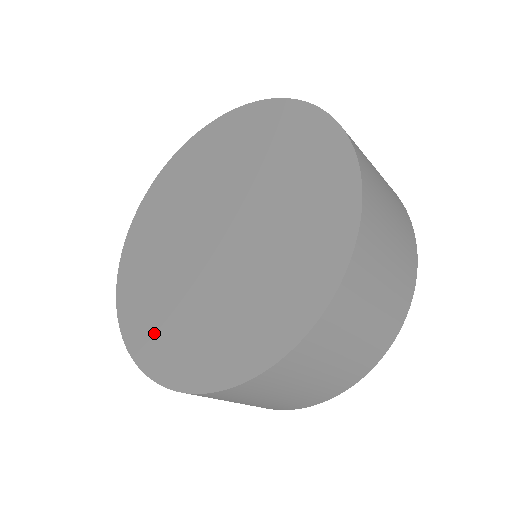
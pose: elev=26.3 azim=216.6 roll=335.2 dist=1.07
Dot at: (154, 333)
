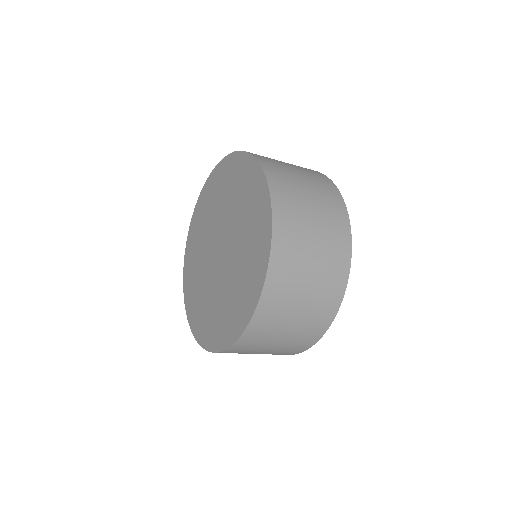
Dot at: (209, 327)
